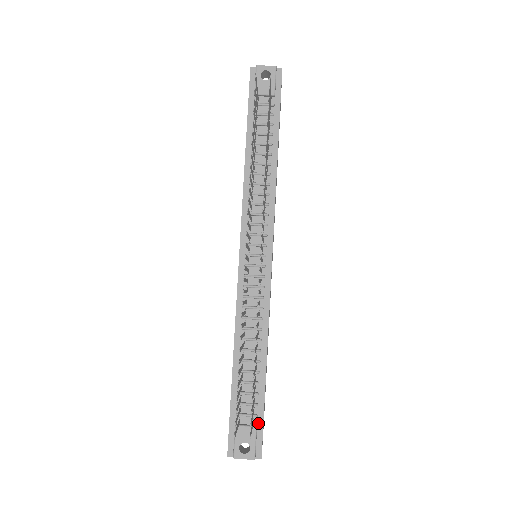
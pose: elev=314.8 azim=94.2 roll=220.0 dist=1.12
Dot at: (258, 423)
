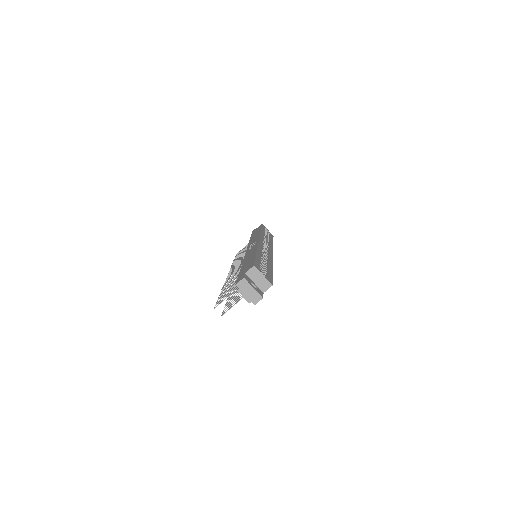
Dot at: occluded
